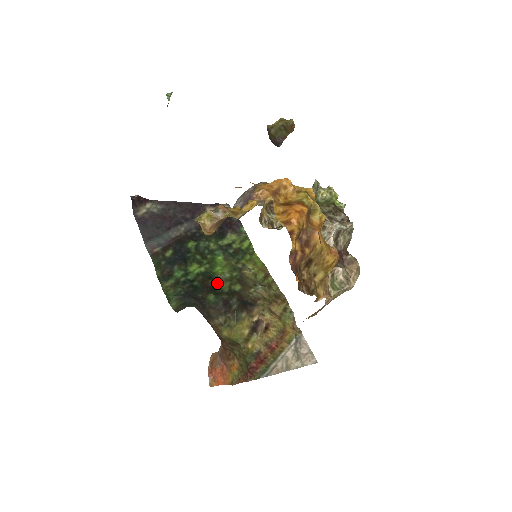
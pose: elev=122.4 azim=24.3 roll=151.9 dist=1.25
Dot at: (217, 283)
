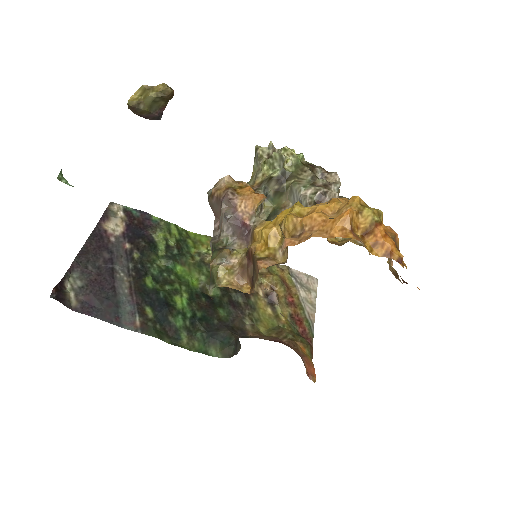
Dot at: (206, 294)
